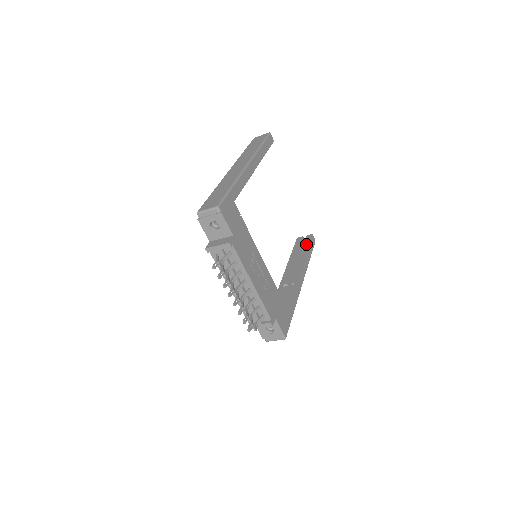
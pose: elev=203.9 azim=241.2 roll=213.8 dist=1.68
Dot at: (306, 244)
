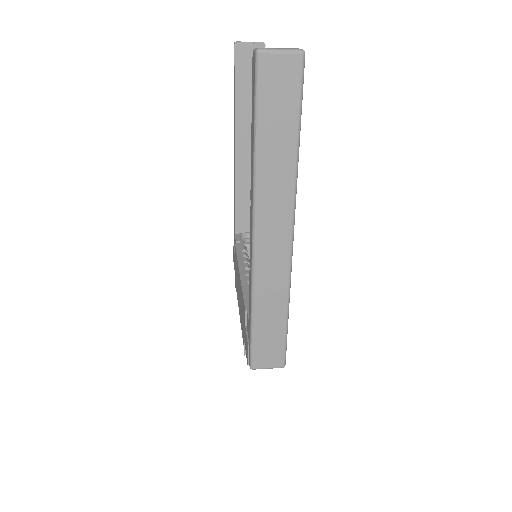
Dot at: occluded
